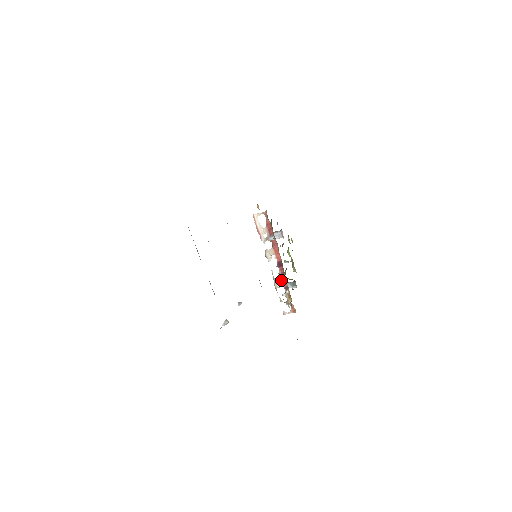
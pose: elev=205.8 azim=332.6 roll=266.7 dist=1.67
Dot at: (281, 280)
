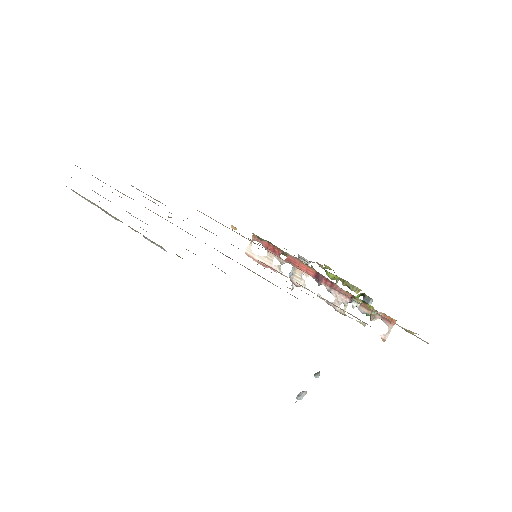
Dot at: (338, 296)
